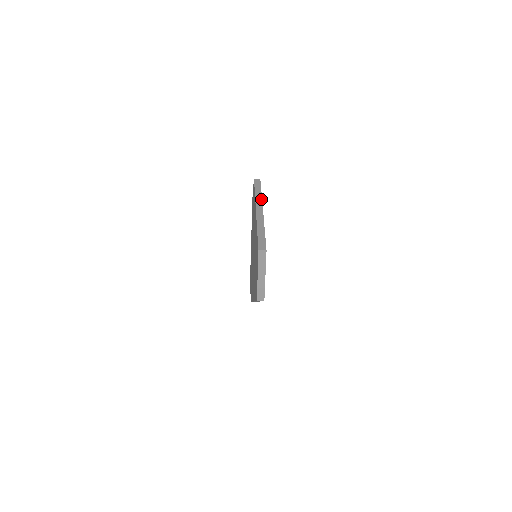
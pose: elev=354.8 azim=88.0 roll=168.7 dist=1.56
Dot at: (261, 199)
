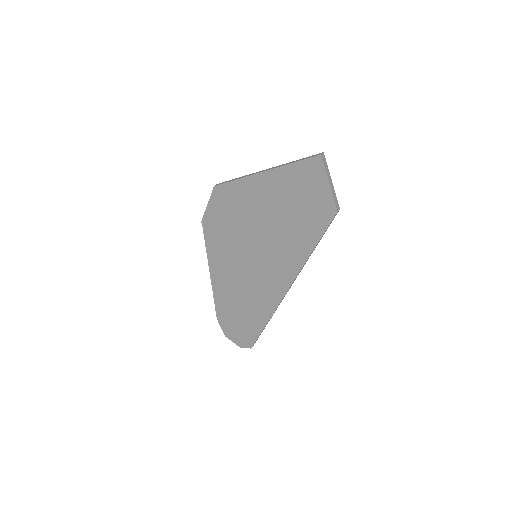
Dot at: (249, 174)
